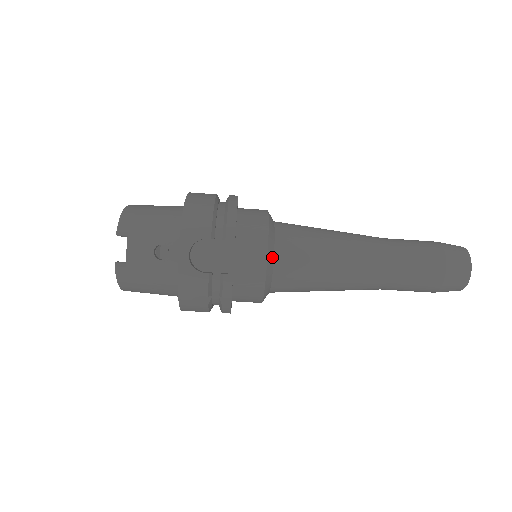
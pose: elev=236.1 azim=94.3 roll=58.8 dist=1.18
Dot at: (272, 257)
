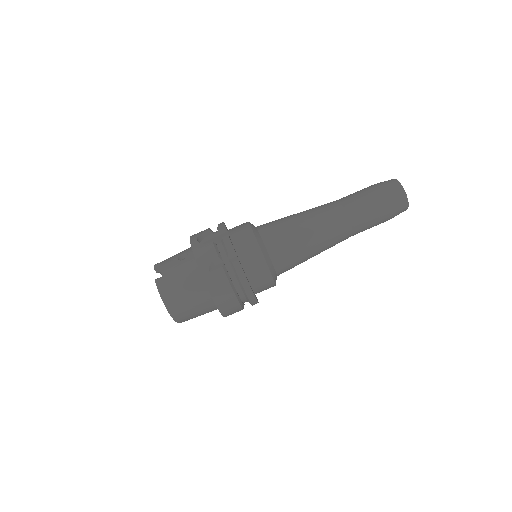
Dot at: (256, 229)
